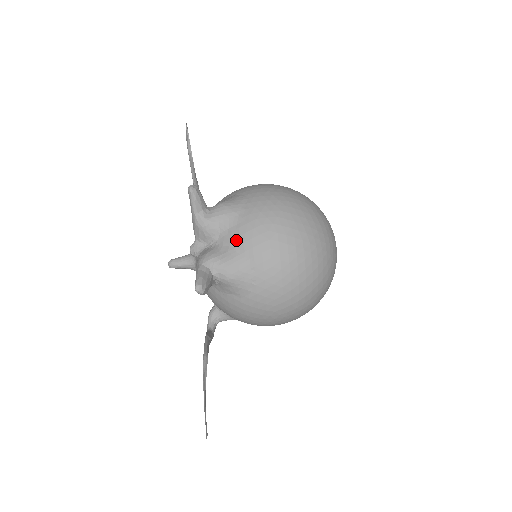
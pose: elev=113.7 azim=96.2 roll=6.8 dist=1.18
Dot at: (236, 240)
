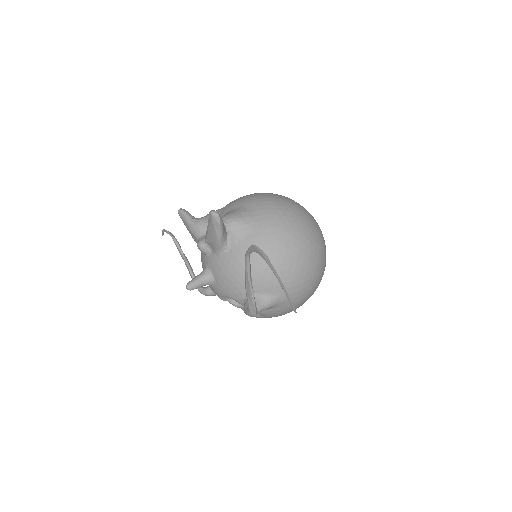
Dot at: (228, 209)
